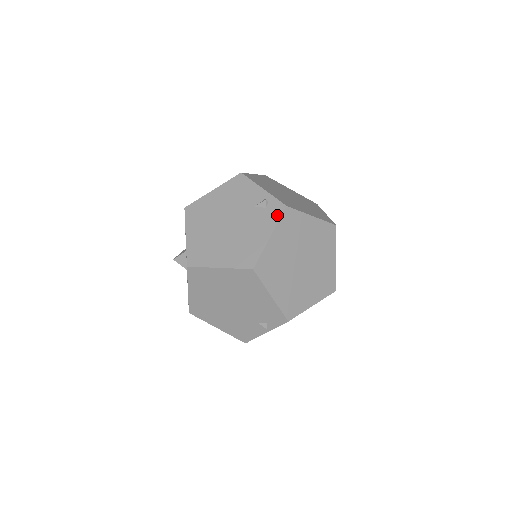
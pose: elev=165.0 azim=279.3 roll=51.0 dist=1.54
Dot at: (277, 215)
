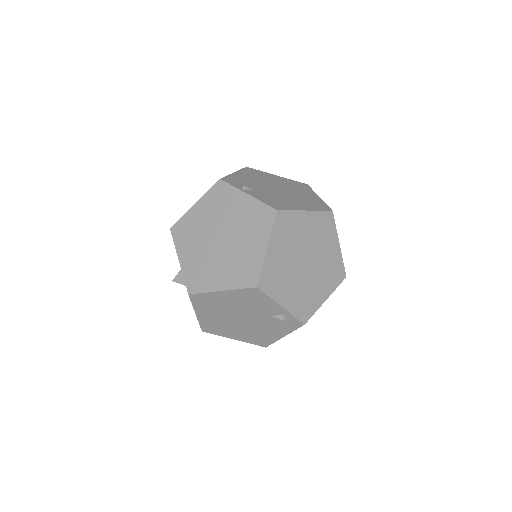
Dot at: (293, 328)
